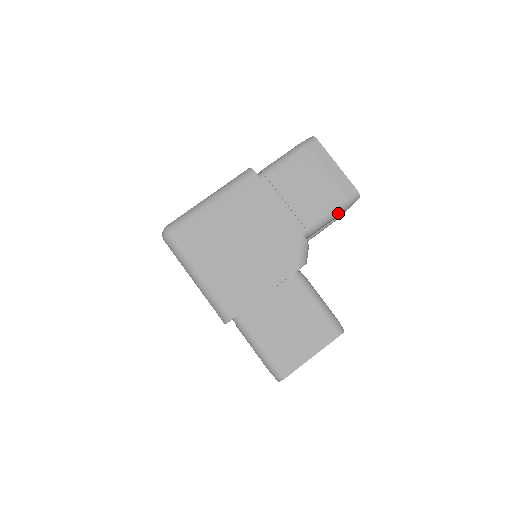
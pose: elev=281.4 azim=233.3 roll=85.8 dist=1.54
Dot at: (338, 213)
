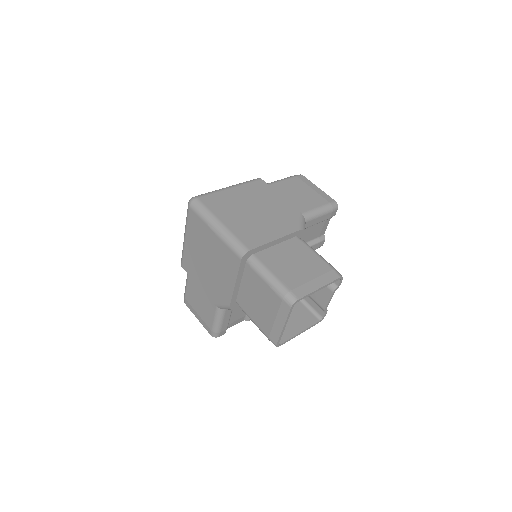
Dot at: (324, 212)
